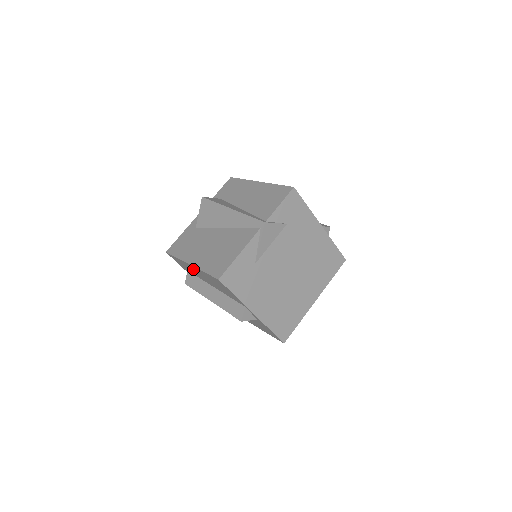
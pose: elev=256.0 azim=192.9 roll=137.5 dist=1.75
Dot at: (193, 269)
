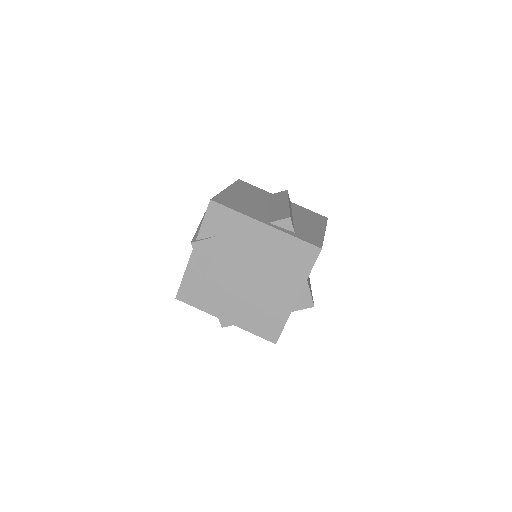
Dot at: occluded
